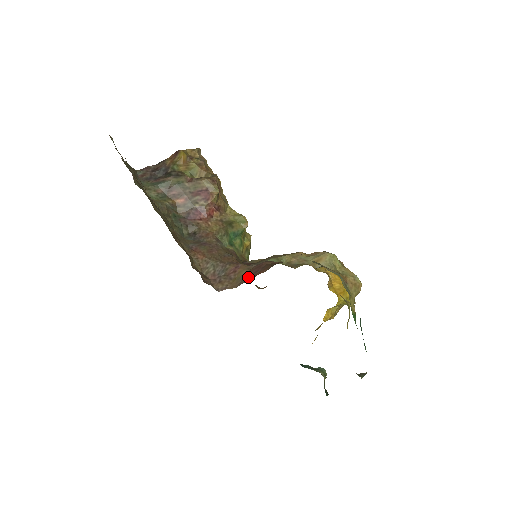
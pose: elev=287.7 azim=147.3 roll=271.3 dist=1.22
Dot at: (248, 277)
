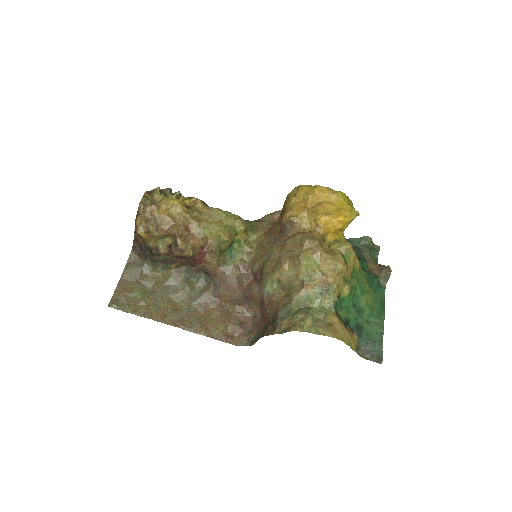
Dot at: (262, 313)
